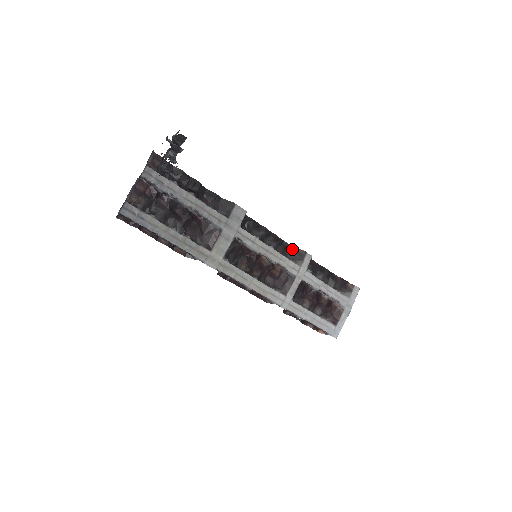
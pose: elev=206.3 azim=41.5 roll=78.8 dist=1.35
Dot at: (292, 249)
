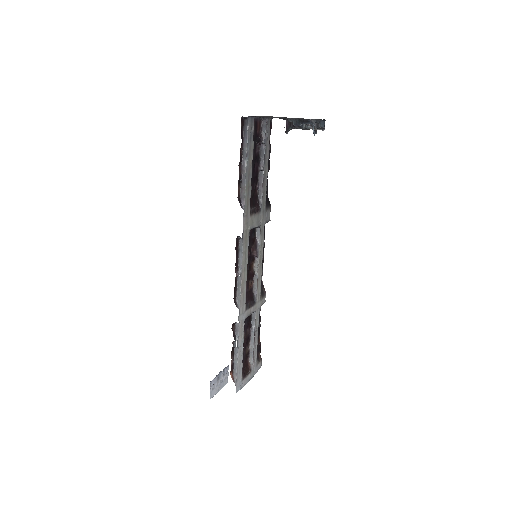
Dot at: (261, 282)
